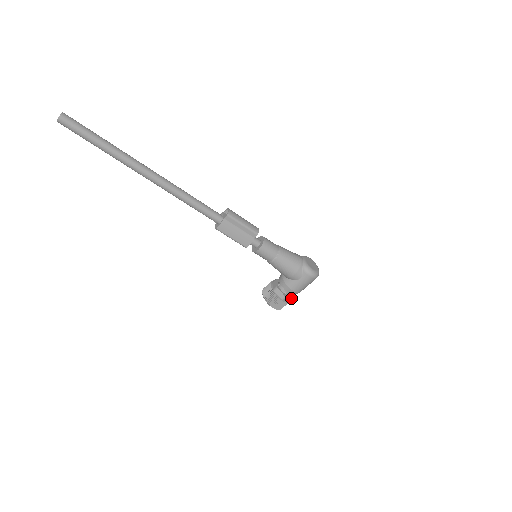
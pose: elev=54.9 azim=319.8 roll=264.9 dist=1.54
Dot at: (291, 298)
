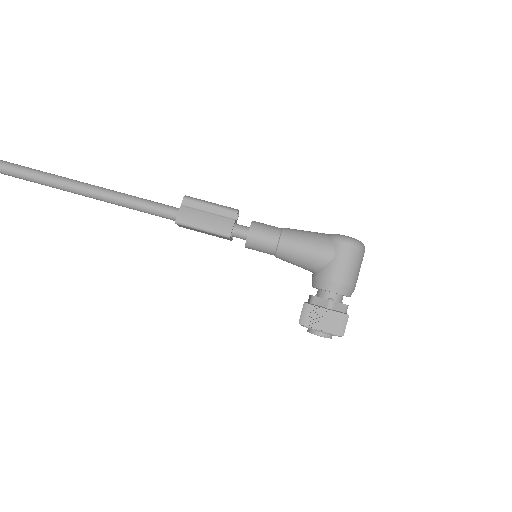
Dot at: (345, 307)
